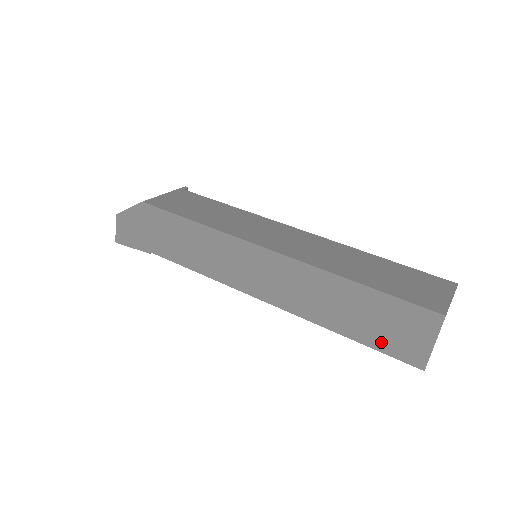
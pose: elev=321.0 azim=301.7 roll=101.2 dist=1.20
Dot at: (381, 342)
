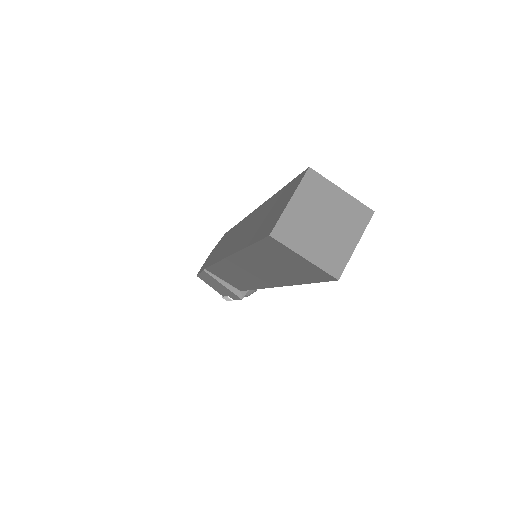
Dot at: (261, 232)
